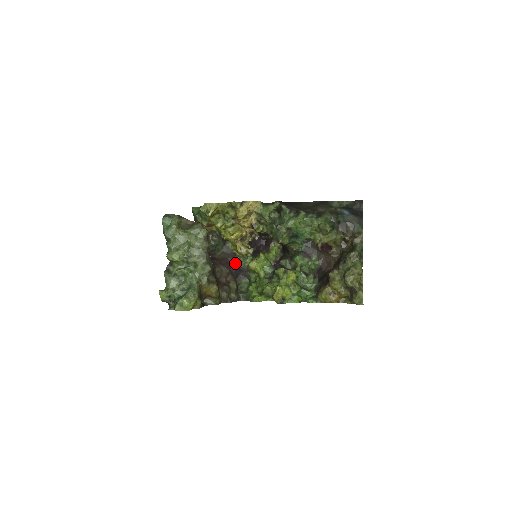
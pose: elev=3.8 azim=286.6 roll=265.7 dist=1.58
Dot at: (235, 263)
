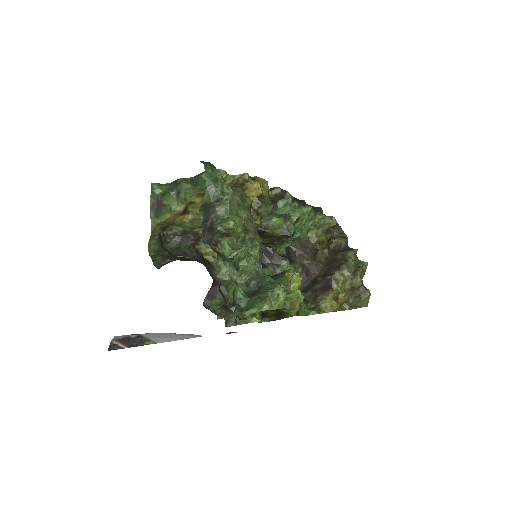
Dot at: (210, 273)
